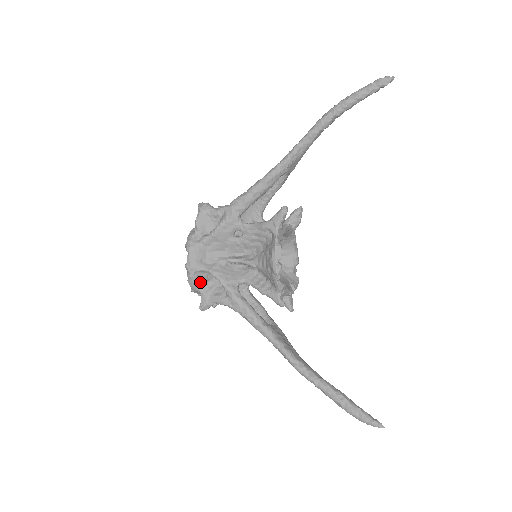
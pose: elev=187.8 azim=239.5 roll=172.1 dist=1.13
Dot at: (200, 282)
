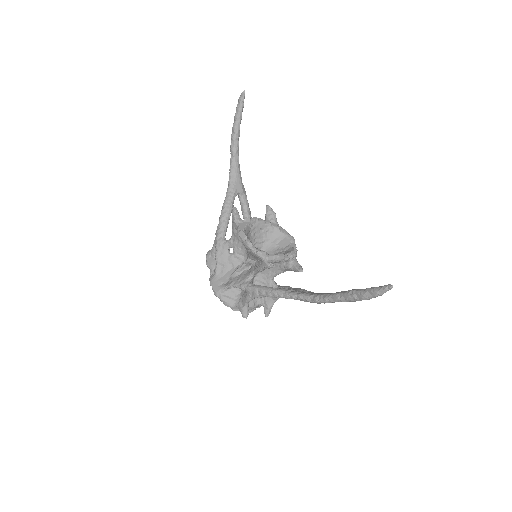
Dot at: (230, 299)
